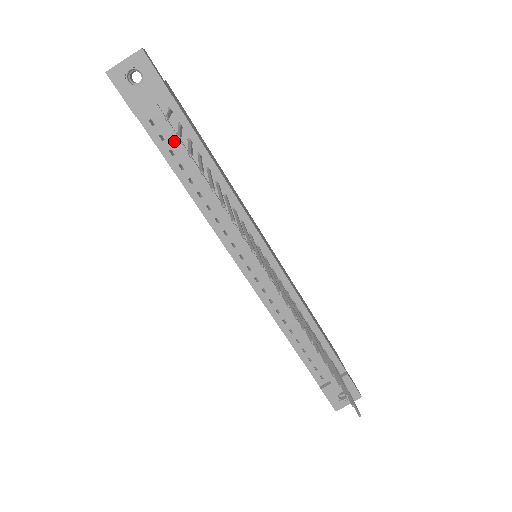
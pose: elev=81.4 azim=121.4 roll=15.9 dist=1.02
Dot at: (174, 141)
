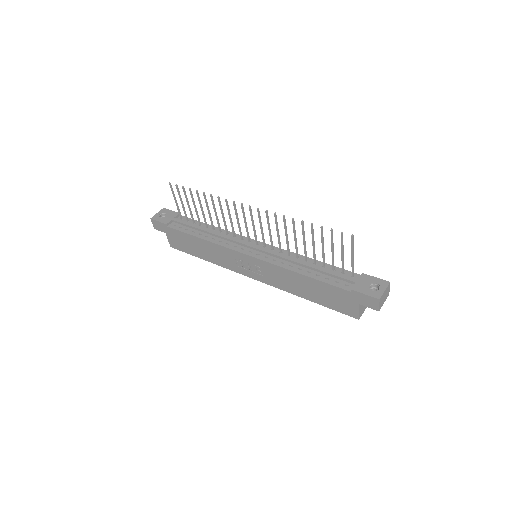
Dot at: (186, 224)
